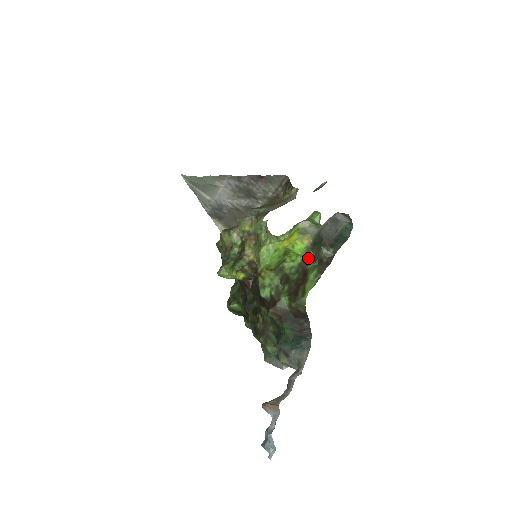
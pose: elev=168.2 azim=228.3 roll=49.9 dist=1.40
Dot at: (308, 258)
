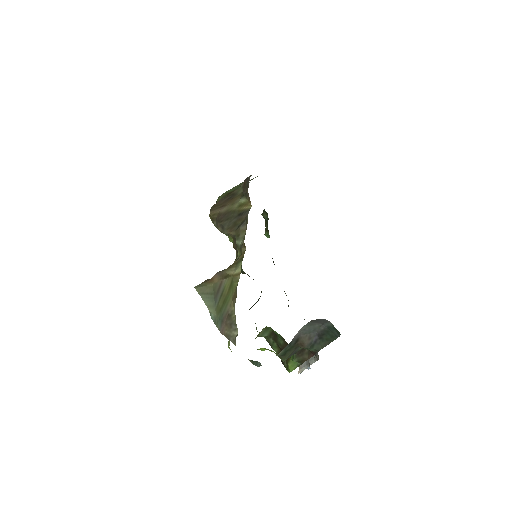
Dot at: occluded
